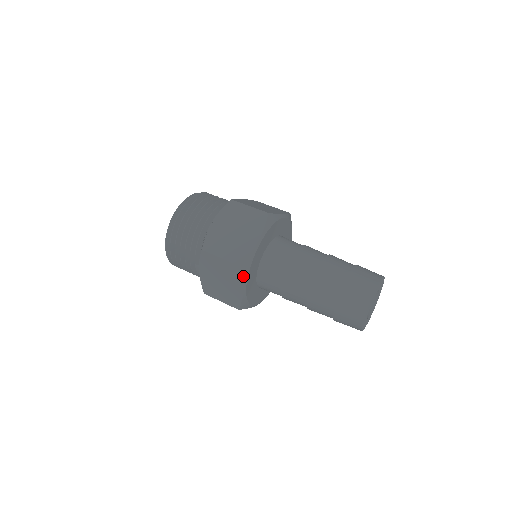
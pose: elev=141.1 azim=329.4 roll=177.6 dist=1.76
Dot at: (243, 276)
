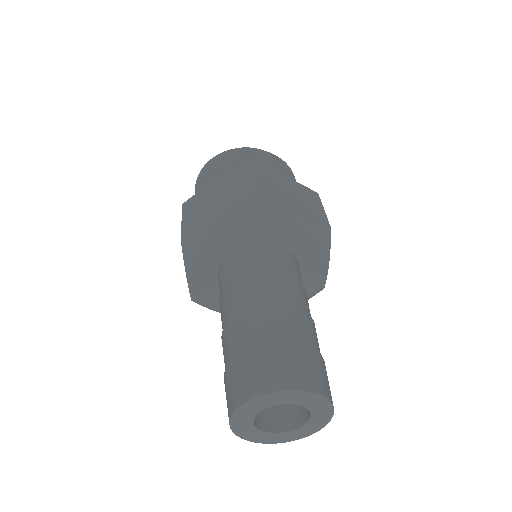
Dot at: (185, 258)
